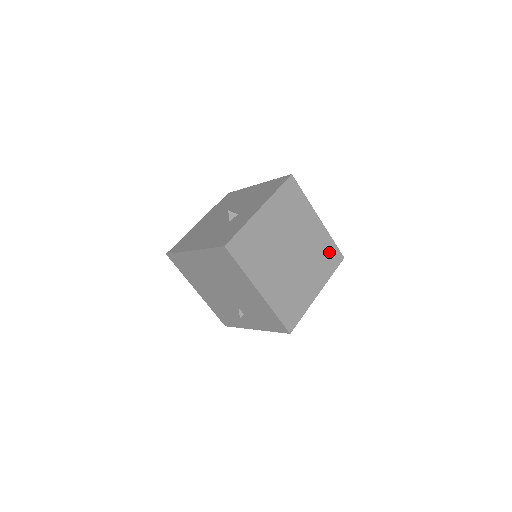
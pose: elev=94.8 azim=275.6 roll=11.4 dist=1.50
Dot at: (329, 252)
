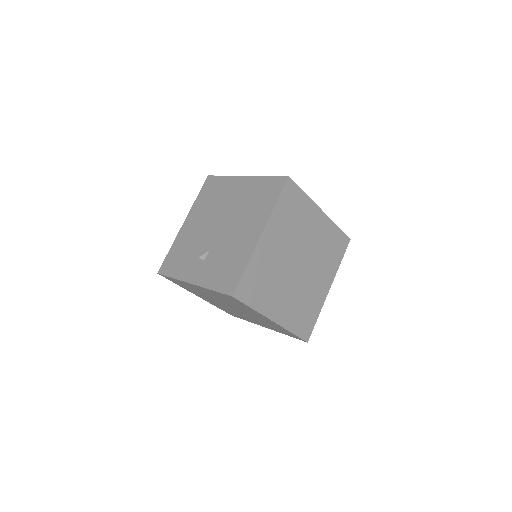
Dot at: (308, 318)
